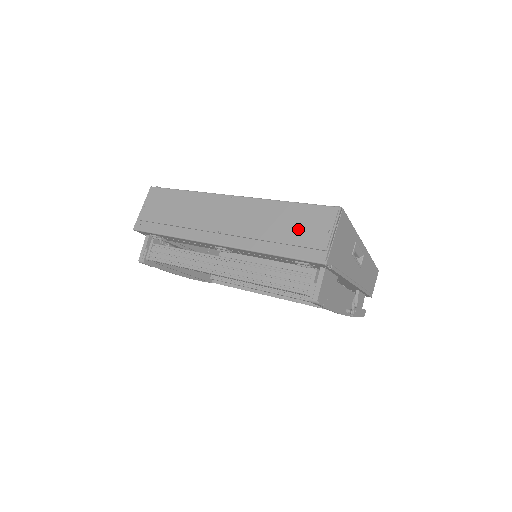
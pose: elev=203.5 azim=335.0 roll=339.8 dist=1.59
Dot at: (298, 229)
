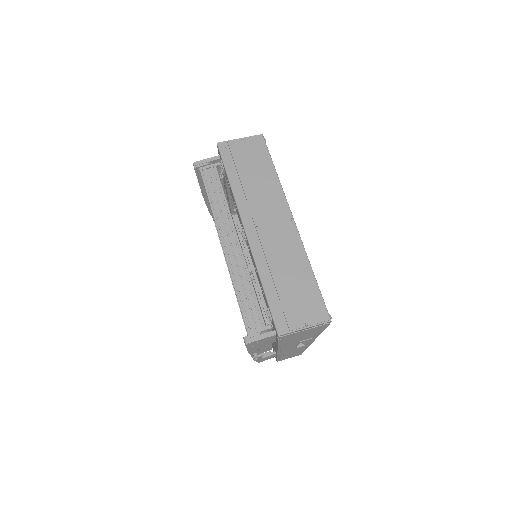
Dot at: (295, 296)
